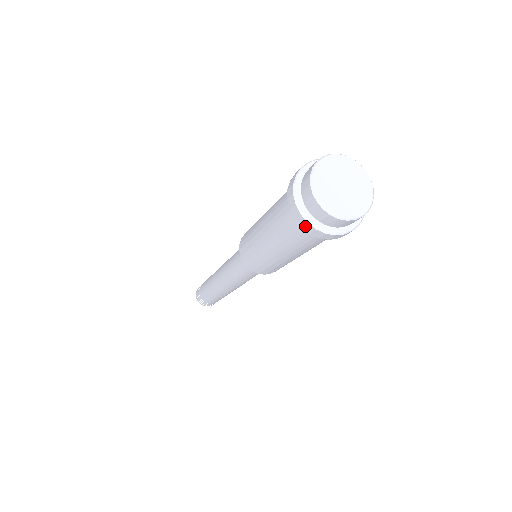
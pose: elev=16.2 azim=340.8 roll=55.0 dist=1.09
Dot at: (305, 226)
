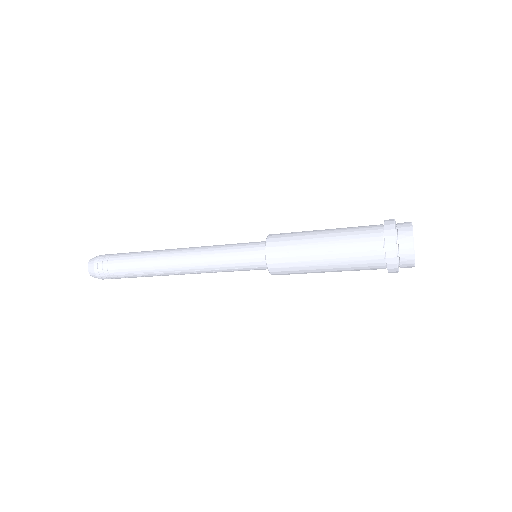
Dot at: (390, 251)
